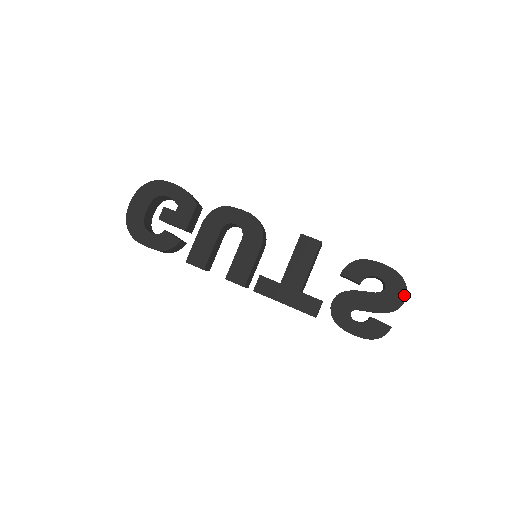
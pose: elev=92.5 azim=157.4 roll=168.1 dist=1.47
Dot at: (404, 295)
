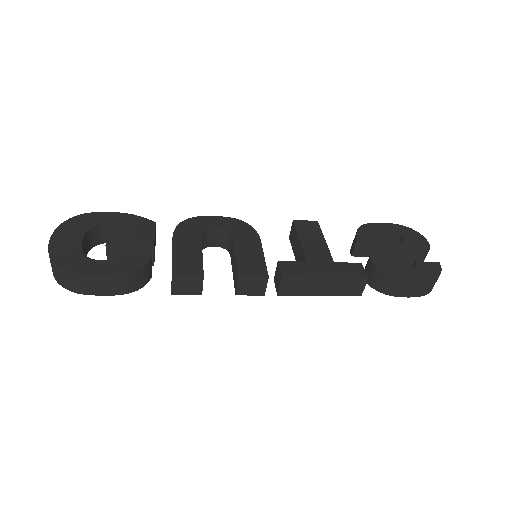
Dot at: (423, 238)
